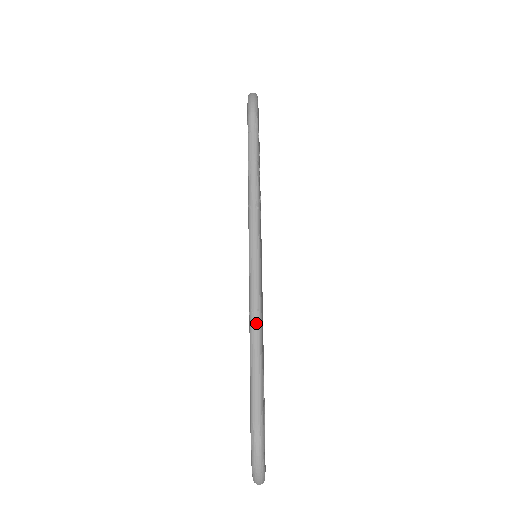
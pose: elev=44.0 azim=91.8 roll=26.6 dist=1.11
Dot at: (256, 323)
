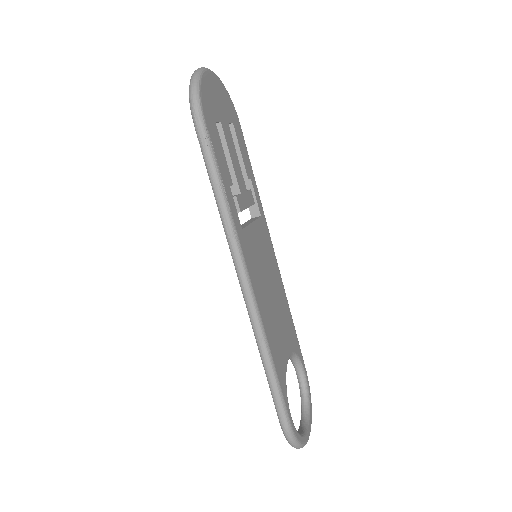
Dot at: (263, 350)
